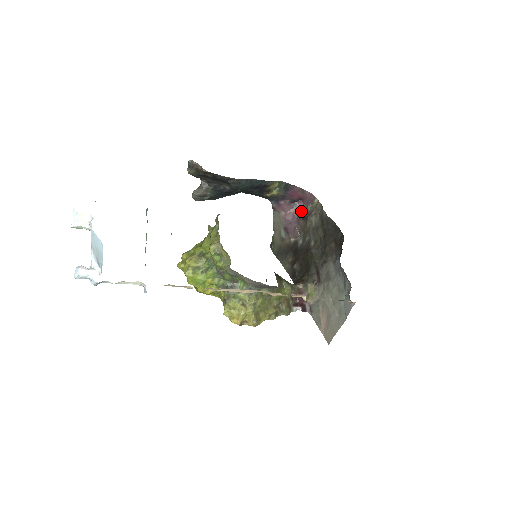
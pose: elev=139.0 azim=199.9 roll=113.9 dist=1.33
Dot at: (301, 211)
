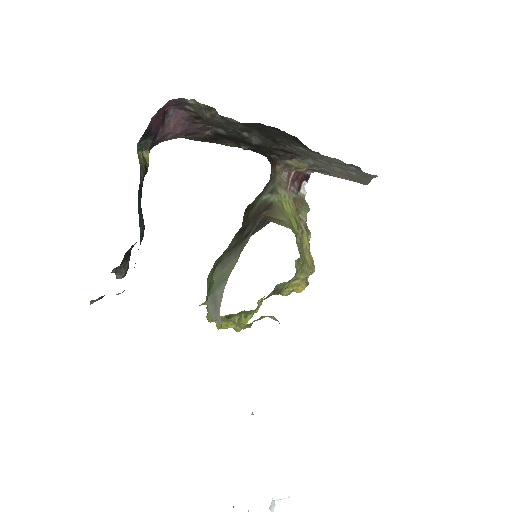
Dot at: (182, 113)
